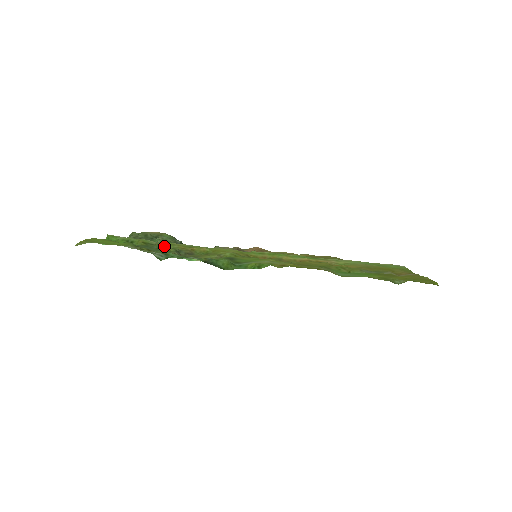
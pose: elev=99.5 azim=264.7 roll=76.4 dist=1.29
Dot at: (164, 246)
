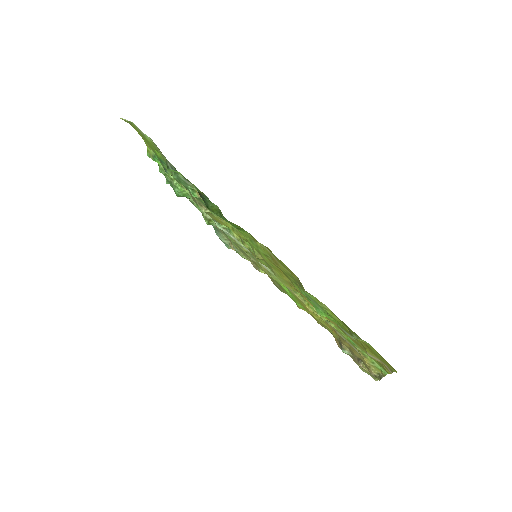
Dot at: occluded
